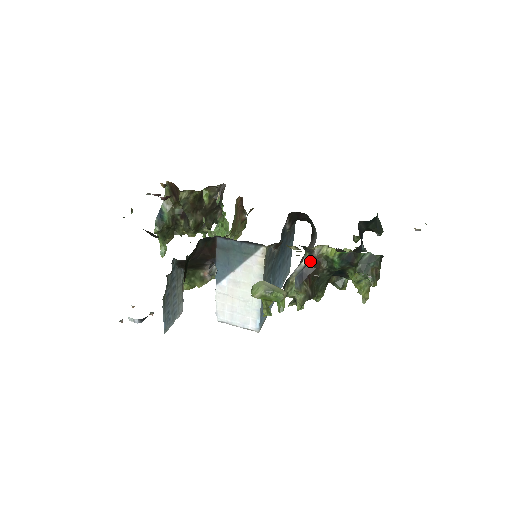
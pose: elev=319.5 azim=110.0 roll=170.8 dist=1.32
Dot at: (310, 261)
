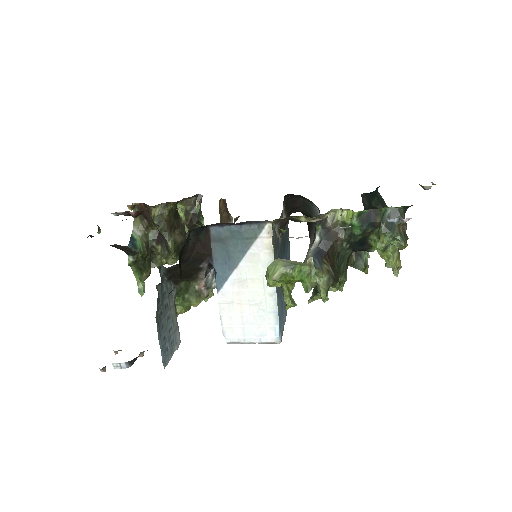
Dot at: (325, 234)
